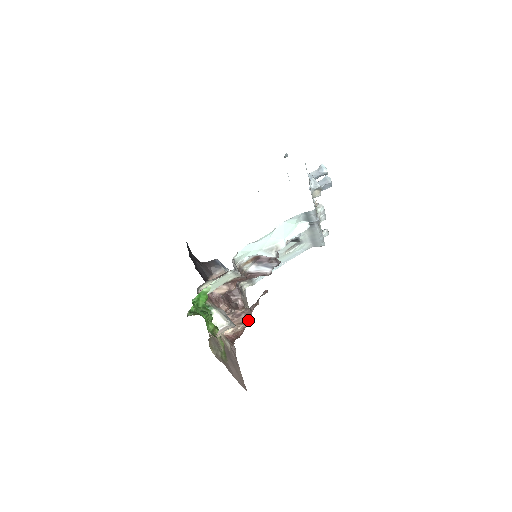
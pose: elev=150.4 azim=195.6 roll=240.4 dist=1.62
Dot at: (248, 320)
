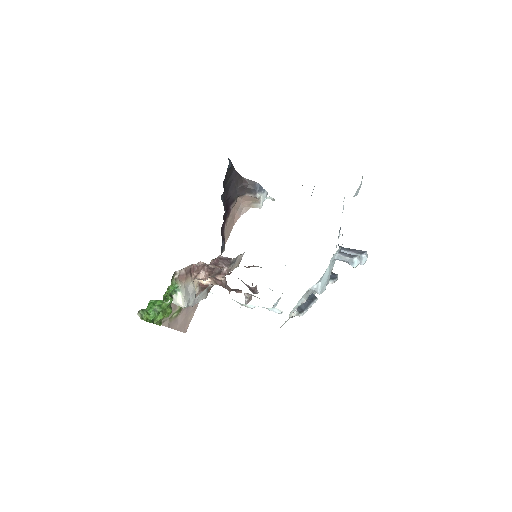
Dot at: occluded
